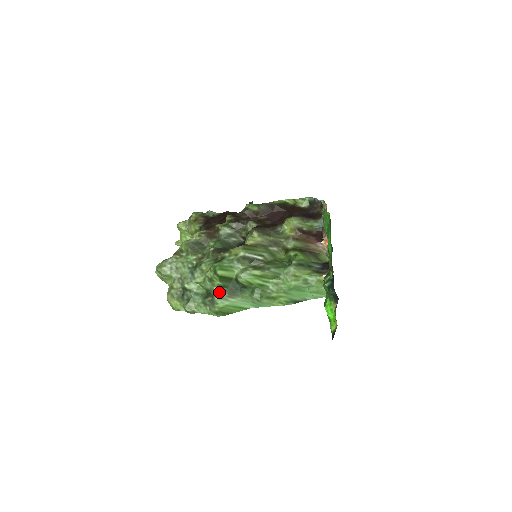
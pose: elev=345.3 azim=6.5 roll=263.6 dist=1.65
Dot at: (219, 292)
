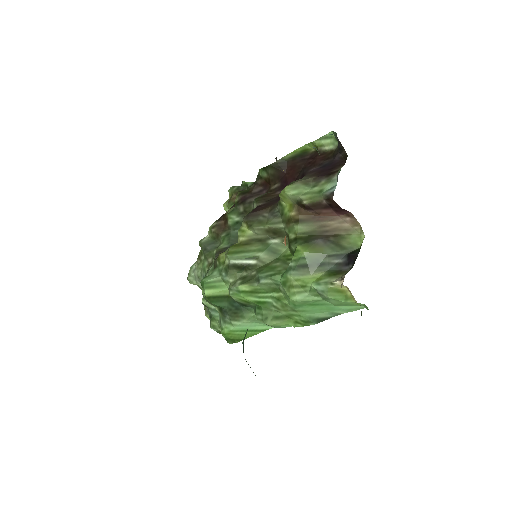
Dot at: (221, 313)
